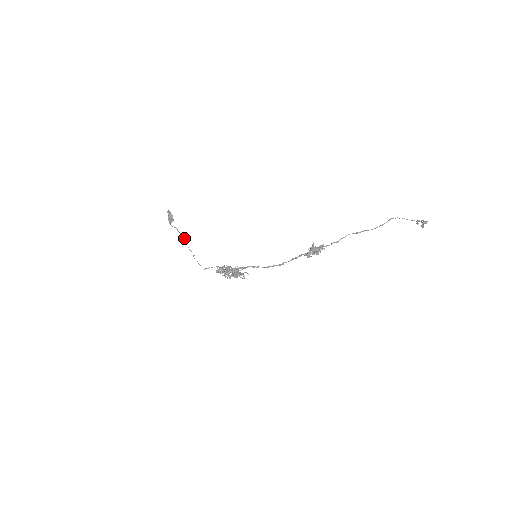
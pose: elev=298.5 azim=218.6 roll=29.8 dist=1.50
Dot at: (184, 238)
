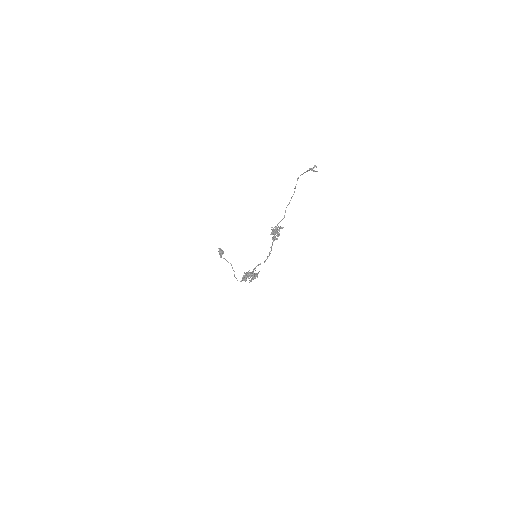
Dot at: occluded
